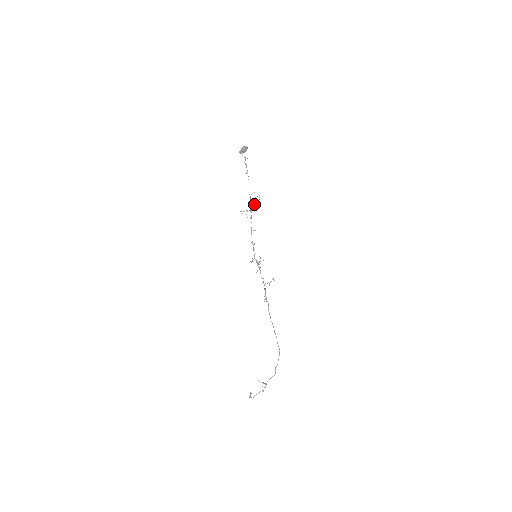
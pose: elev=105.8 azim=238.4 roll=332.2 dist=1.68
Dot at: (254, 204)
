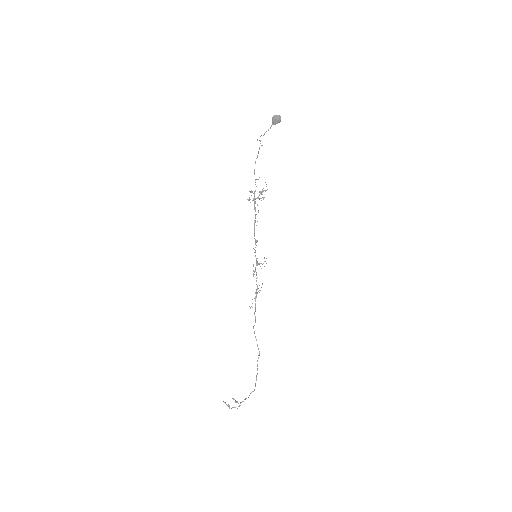
Dot at: (261, 192)
